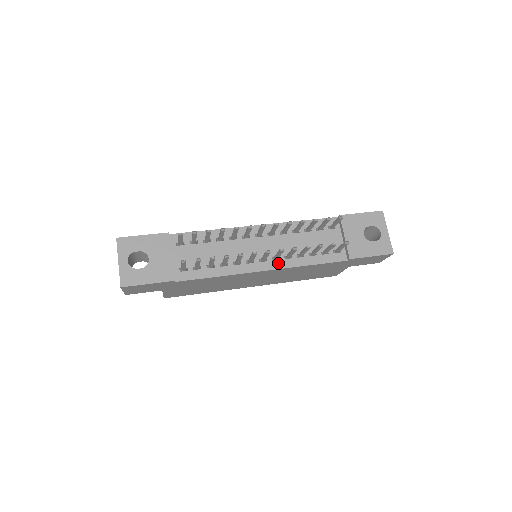
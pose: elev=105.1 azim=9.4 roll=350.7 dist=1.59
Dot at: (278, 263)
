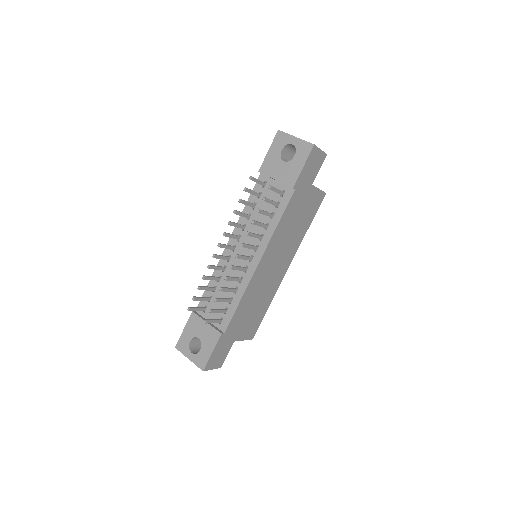
Dot at: (260, 249)
